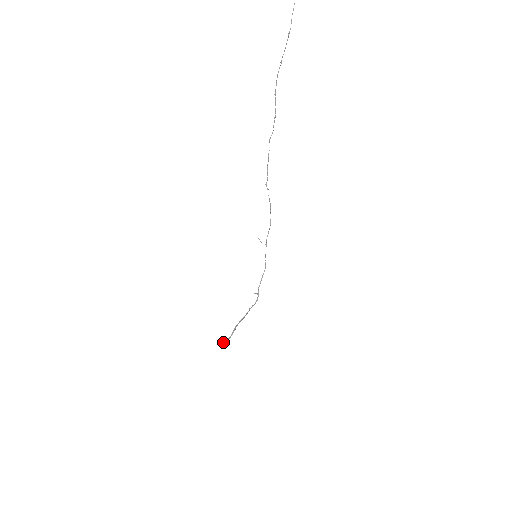
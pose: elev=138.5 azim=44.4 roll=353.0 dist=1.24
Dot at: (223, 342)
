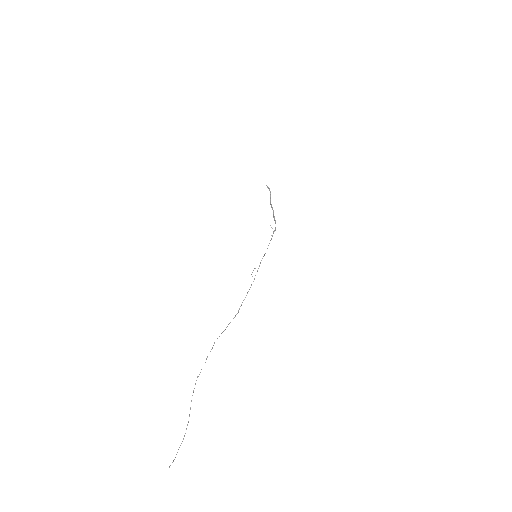
Dot at: (267, 187)
